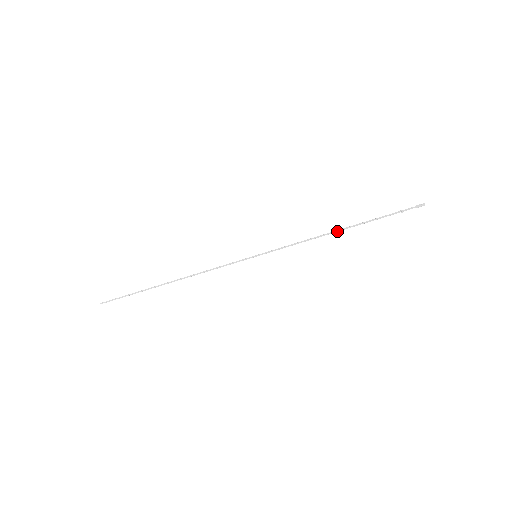
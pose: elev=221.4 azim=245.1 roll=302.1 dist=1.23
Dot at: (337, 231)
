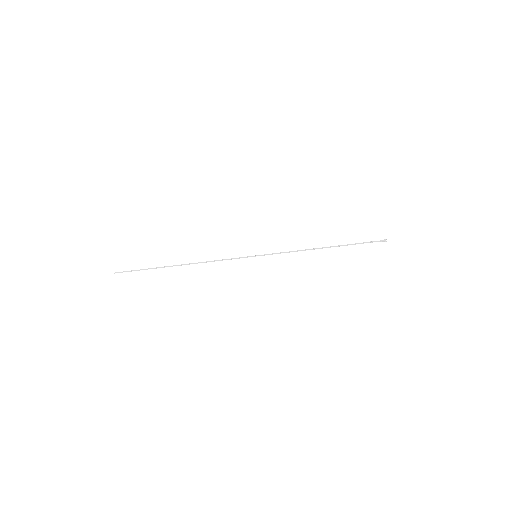
Dot at: (322, 248)
